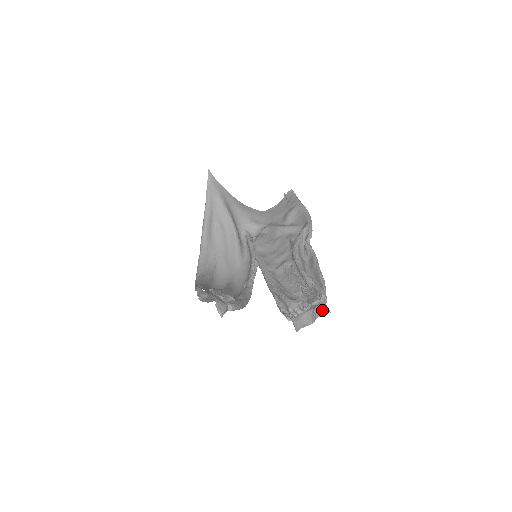
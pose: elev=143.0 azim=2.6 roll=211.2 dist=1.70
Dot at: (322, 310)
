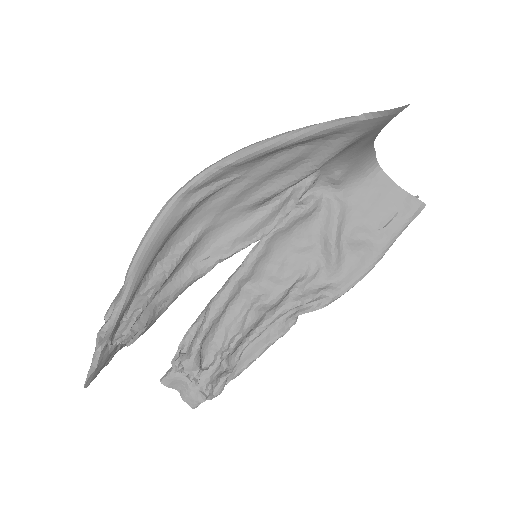
Dot at: (193, 403)
